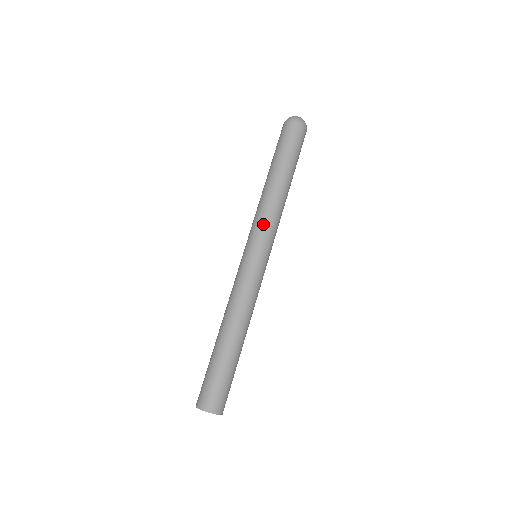
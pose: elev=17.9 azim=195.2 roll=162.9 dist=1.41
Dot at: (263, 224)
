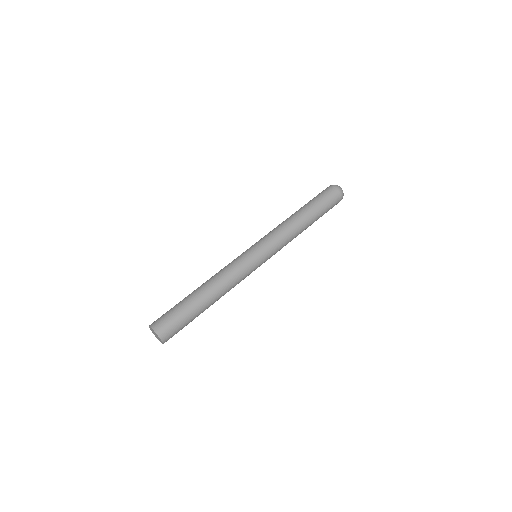
Dot at: (273, 236)
